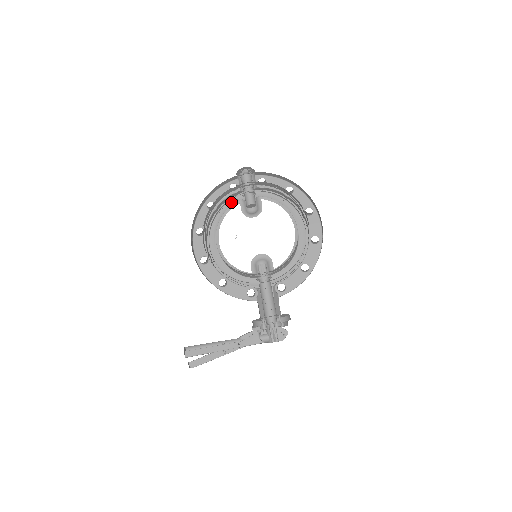
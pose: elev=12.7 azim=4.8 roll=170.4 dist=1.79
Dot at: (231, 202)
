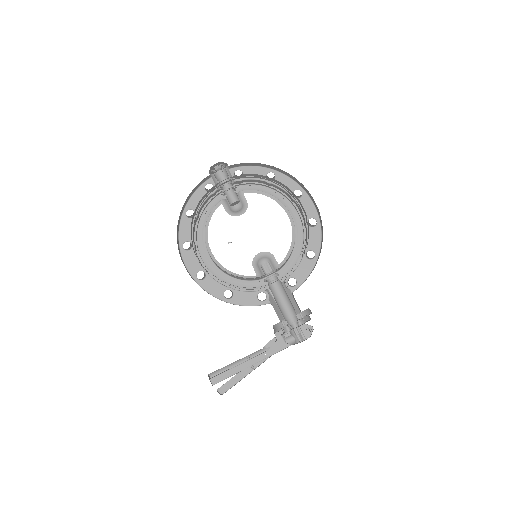
Dot at: (211, 205)
